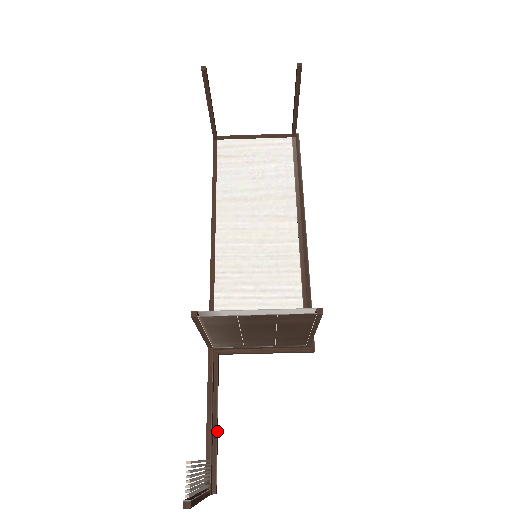
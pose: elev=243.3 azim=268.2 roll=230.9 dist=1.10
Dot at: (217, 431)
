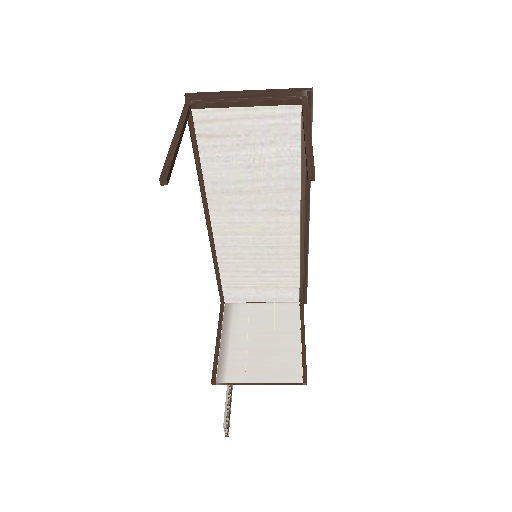
Dot at: occluded
